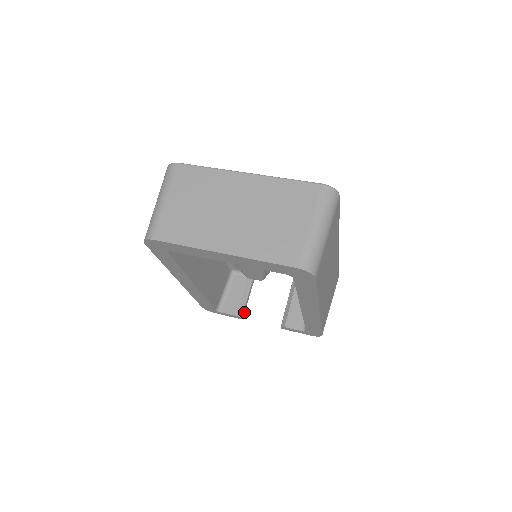
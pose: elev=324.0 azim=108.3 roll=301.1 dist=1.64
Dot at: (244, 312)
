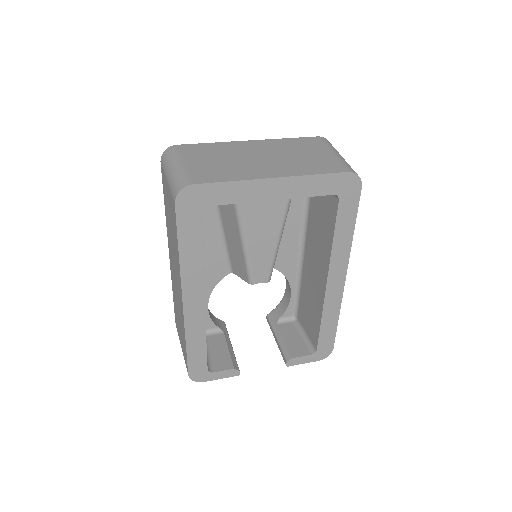
Dot at: occluded
